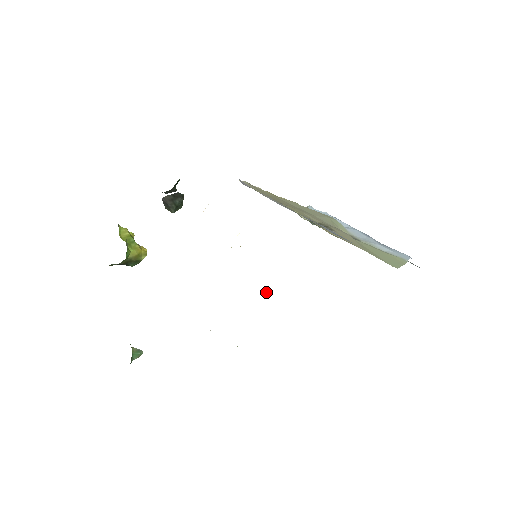
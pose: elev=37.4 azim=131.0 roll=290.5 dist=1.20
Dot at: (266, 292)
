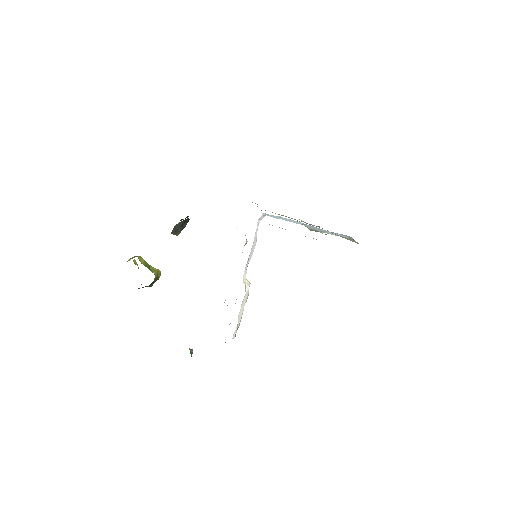
Dot at: (247, 283)
